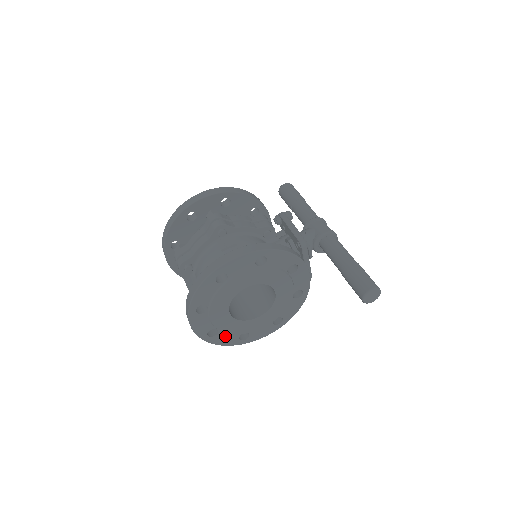
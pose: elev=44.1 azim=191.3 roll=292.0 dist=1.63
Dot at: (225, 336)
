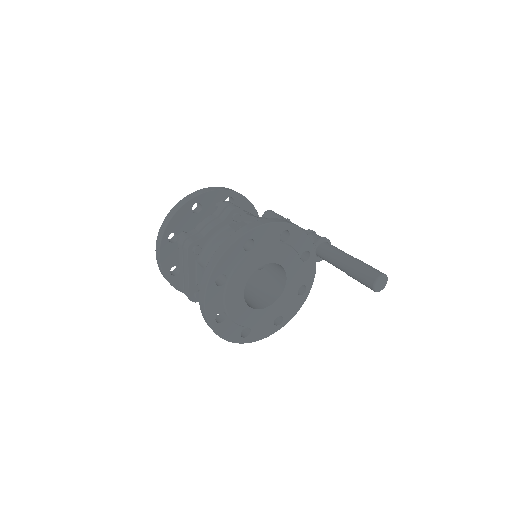
Dot at: (230, 326)
